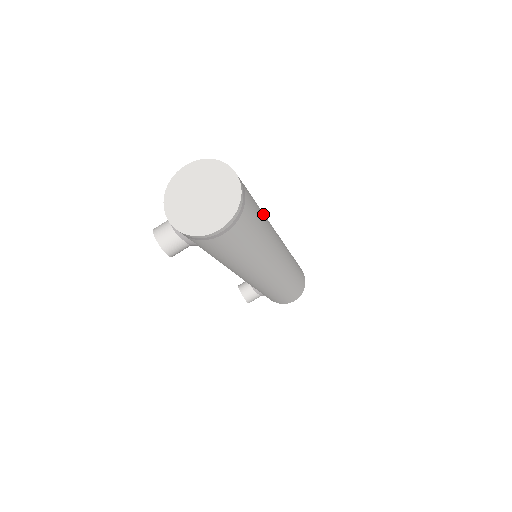
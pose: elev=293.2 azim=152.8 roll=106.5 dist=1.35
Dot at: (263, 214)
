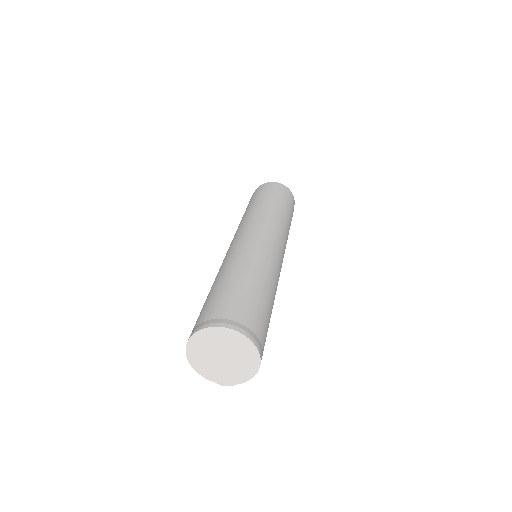
Dot at: (247, 276)
